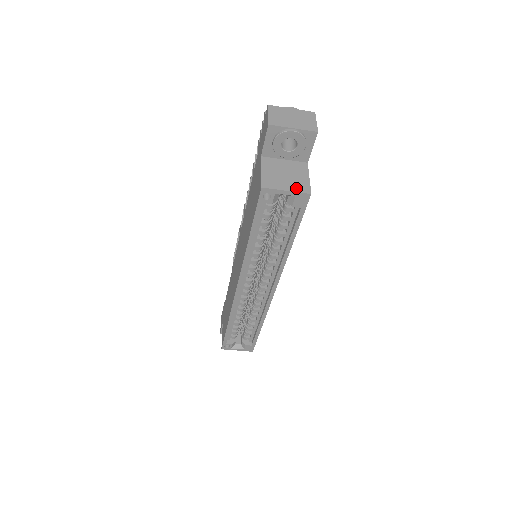
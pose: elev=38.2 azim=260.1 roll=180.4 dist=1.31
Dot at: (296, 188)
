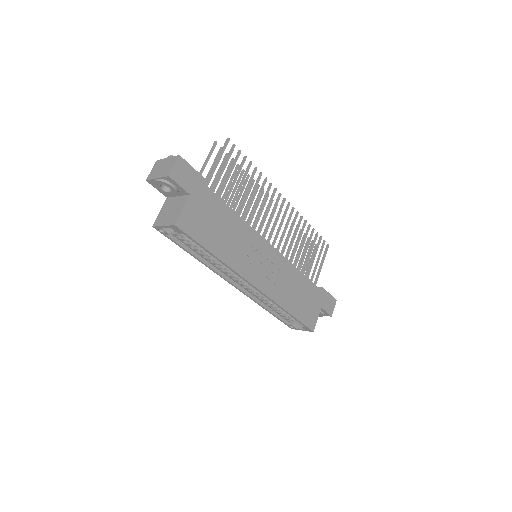
Dot at: (169, 222)
